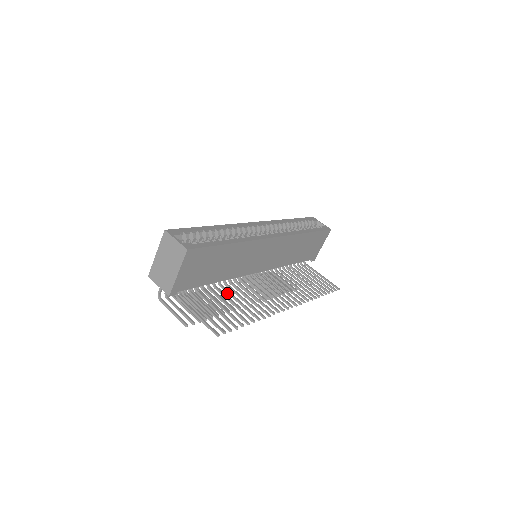
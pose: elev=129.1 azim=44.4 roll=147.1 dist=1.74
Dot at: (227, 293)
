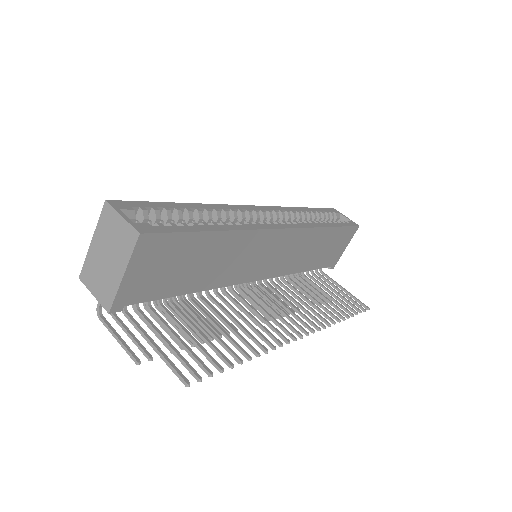
Dot at: occluded
